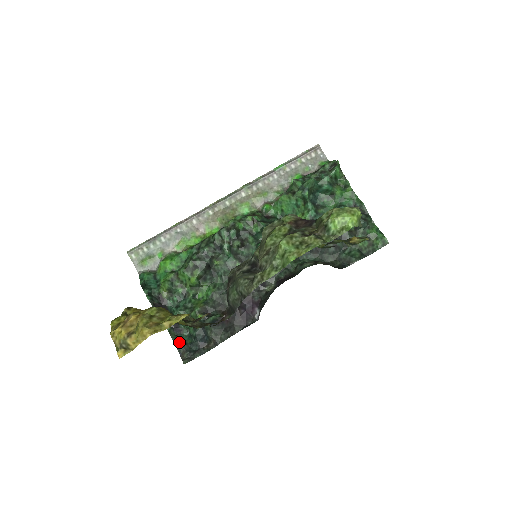
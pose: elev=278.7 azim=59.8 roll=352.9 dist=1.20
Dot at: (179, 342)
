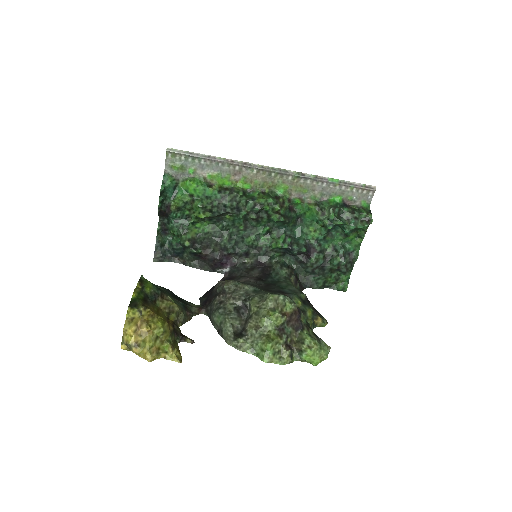
Dot at: (160, 243)
